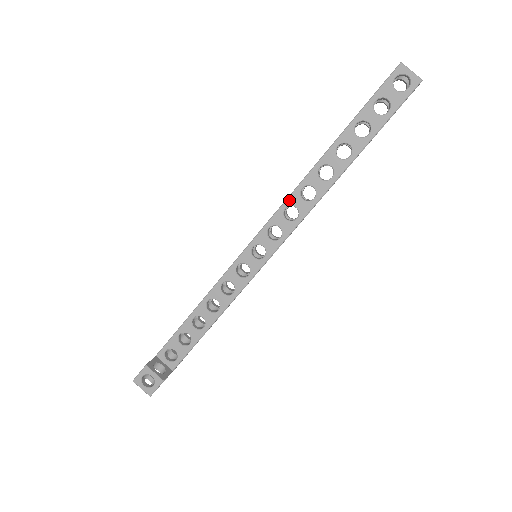
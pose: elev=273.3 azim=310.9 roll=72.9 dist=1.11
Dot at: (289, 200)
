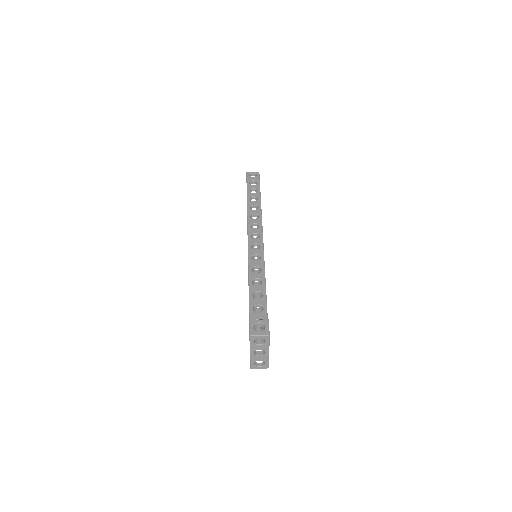
Dot at: (249, 223)
